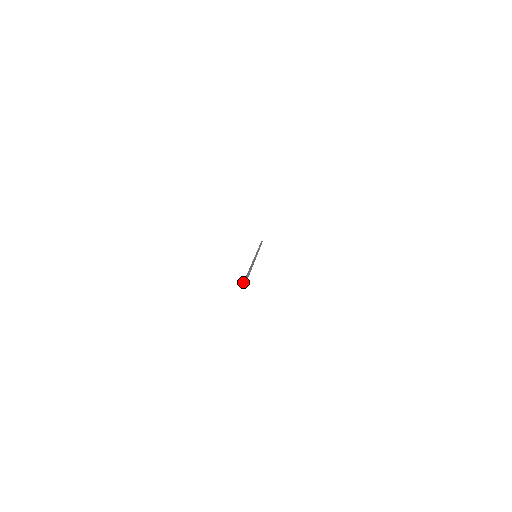
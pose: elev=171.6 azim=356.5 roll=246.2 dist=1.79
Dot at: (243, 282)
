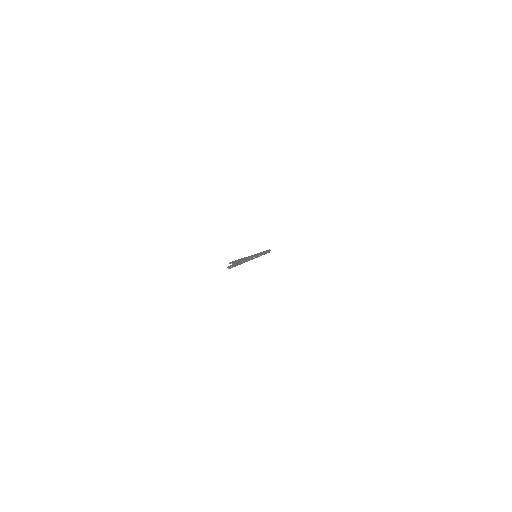
Dot at: occluded
